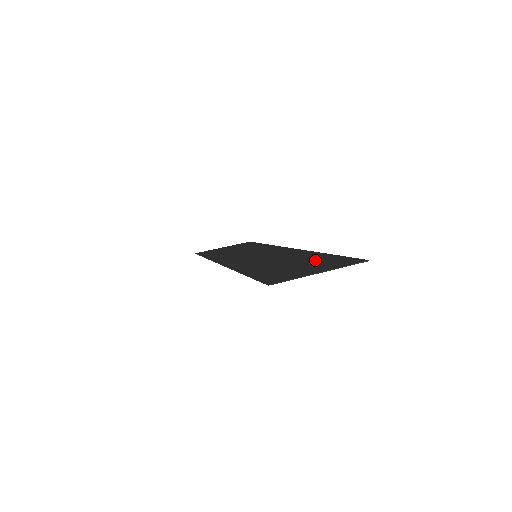
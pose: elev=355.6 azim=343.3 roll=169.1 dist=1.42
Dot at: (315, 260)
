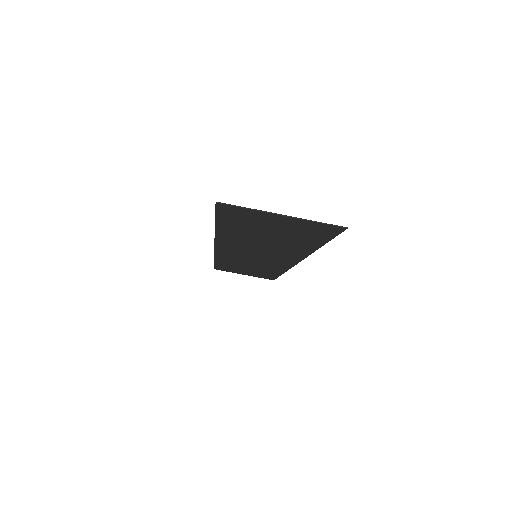
Dot at: (297, 236)
